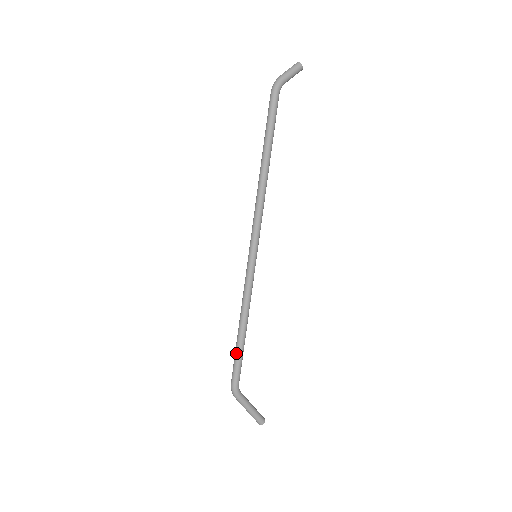
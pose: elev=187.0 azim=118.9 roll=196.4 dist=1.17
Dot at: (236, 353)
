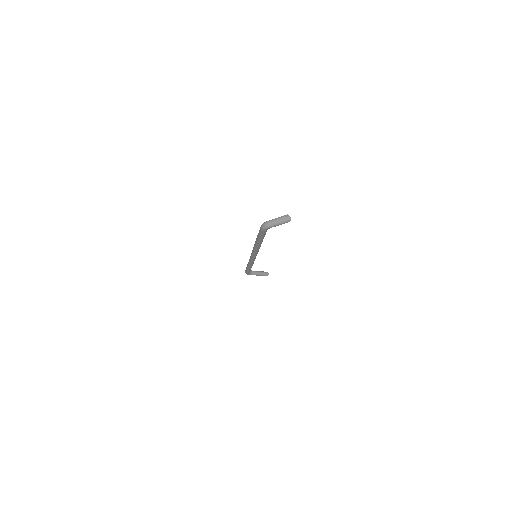
Dot at: (246, 269)
